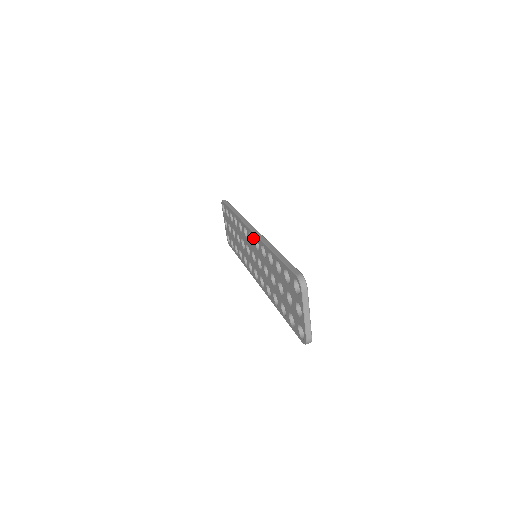
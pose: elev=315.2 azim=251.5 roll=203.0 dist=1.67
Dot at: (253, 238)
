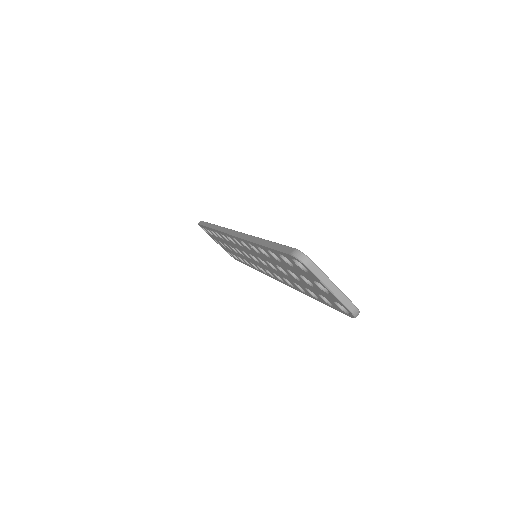
Dot at: (238, 241)
